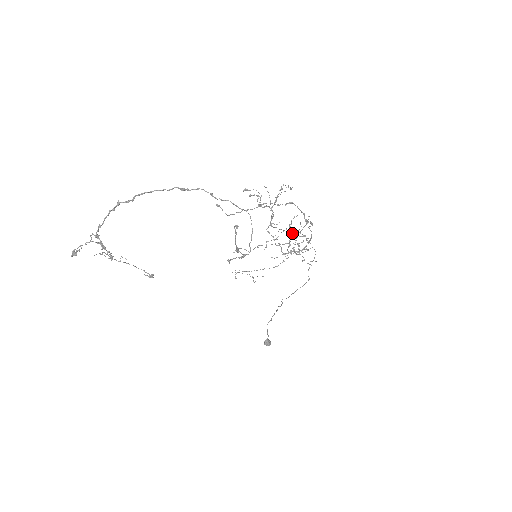
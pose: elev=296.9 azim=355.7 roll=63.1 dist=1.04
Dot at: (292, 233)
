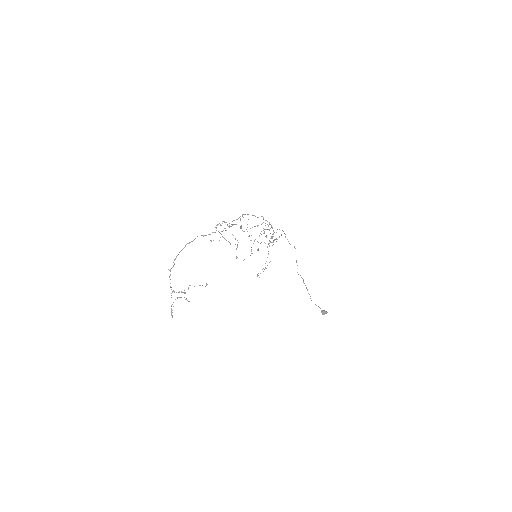
Dot at: occluded
